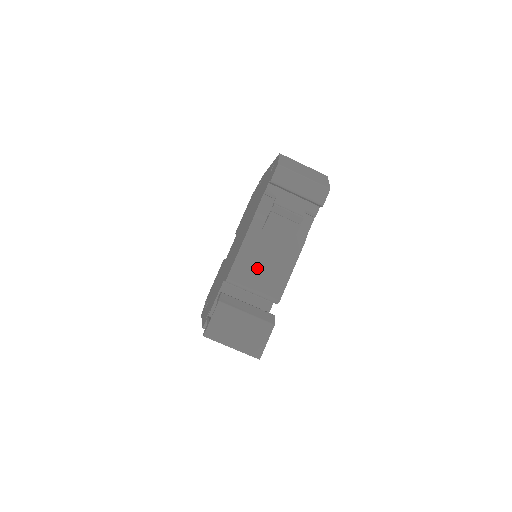
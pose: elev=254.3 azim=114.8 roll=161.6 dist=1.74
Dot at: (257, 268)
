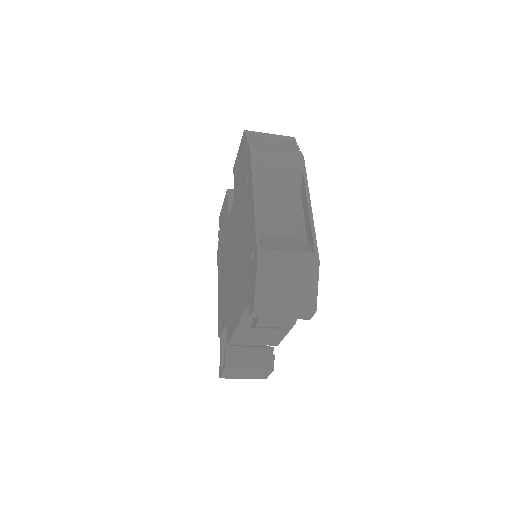
Dot at: (253, 338)
